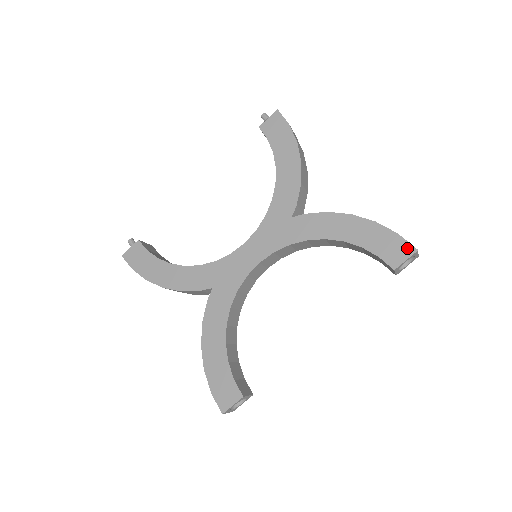
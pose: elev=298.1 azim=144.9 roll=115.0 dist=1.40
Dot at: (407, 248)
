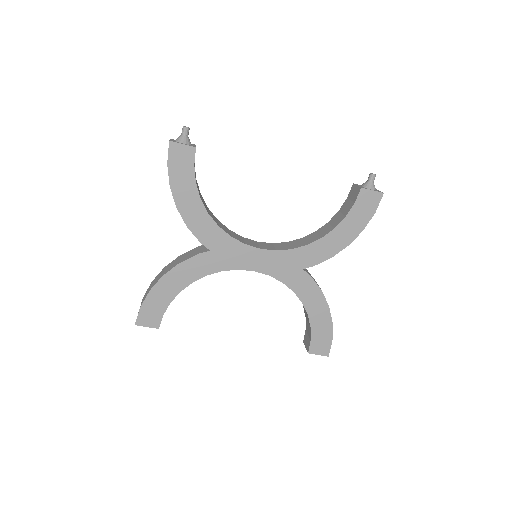
Dot at: (326, 351)
